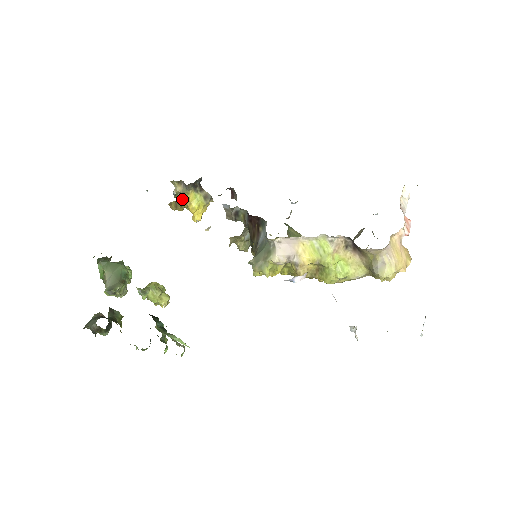
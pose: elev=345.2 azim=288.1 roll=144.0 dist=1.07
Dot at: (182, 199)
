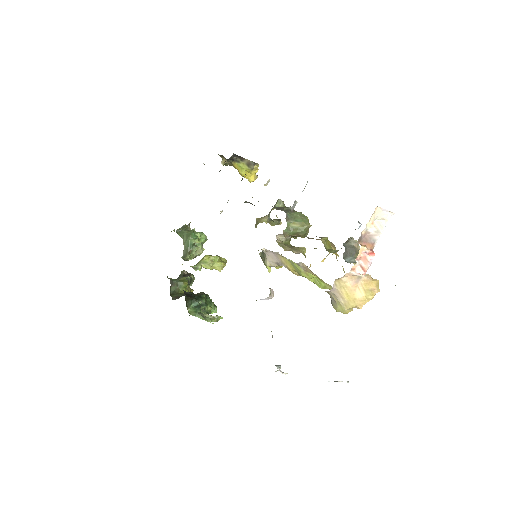
Dot at: (233, 166)
